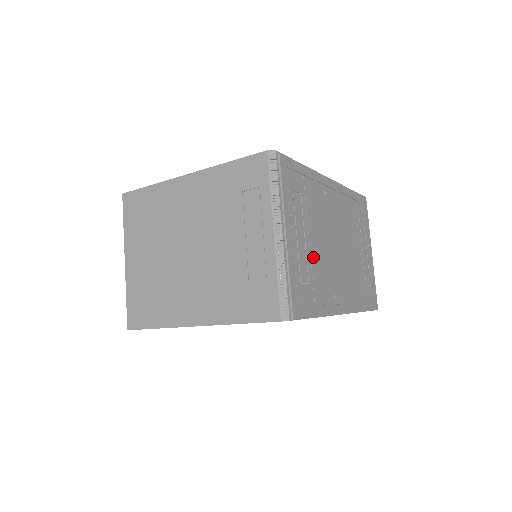
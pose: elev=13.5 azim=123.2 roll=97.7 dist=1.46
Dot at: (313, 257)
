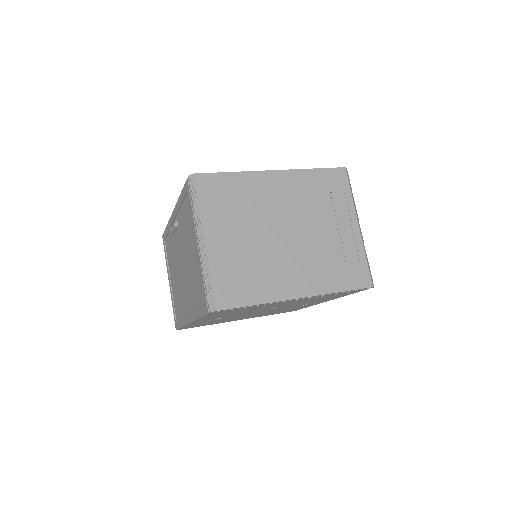
Dot at: occluded
